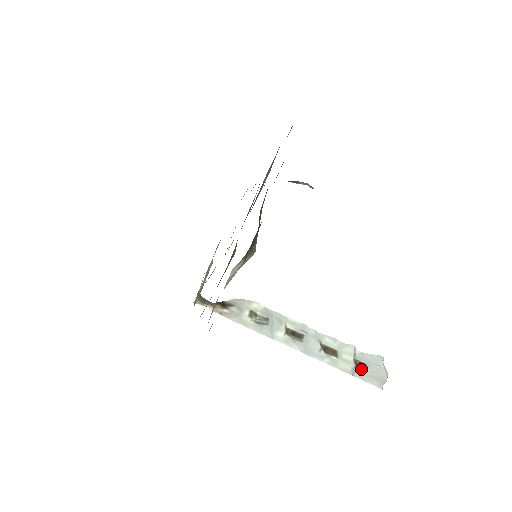
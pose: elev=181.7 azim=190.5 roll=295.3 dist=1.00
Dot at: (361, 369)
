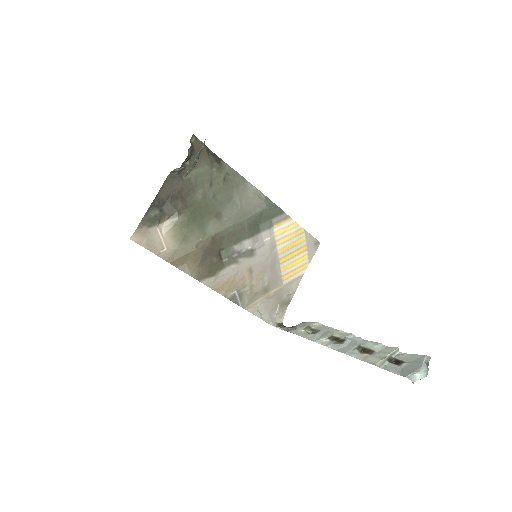
Dot at: (393, 364)
